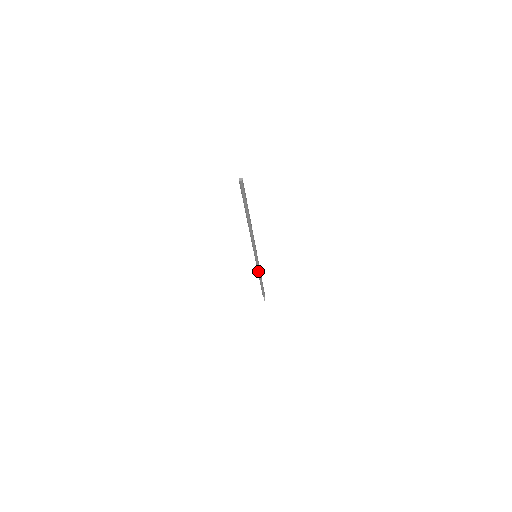
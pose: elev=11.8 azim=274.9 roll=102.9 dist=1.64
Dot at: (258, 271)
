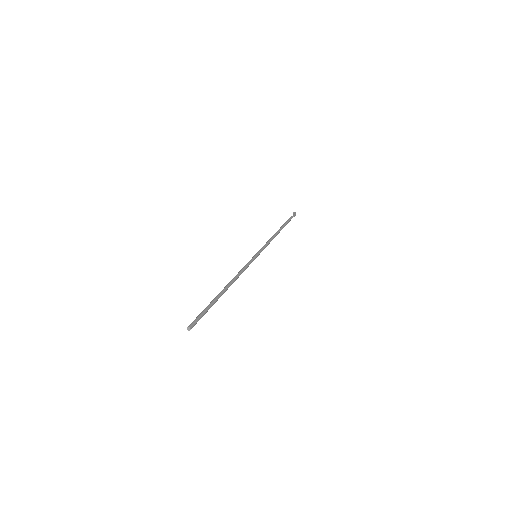
Dot at: (268, 243)
